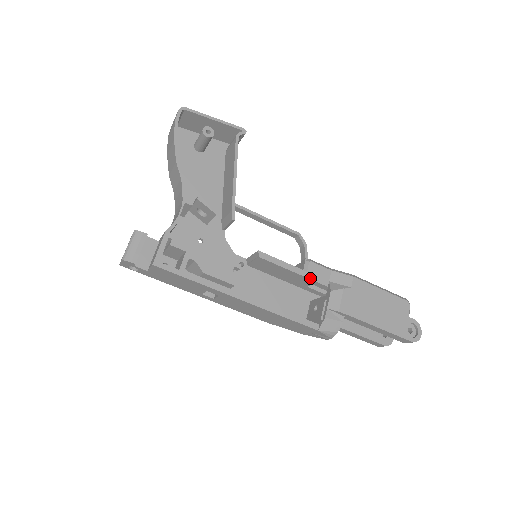
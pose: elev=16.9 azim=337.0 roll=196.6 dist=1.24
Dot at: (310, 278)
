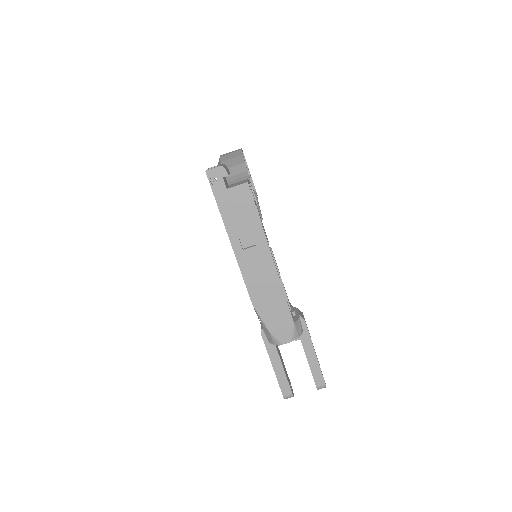
Dot at: occluded
